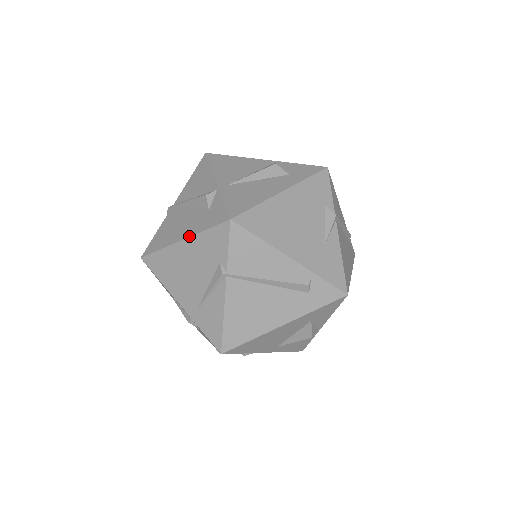
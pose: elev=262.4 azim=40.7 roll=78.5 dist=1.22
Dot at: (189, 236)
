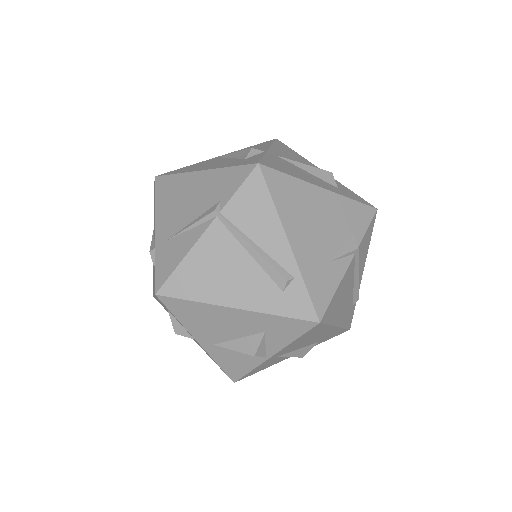
Dot at: (211, 168)
